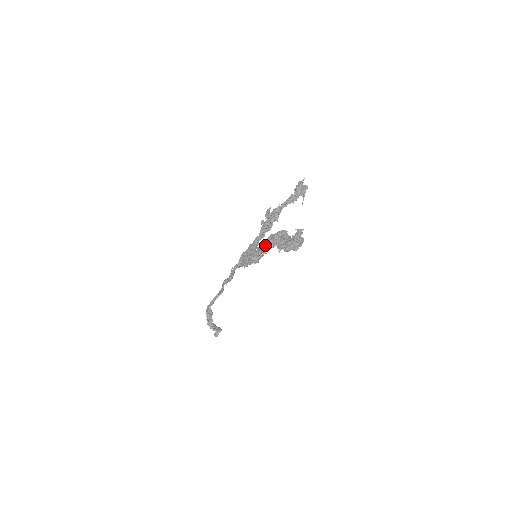
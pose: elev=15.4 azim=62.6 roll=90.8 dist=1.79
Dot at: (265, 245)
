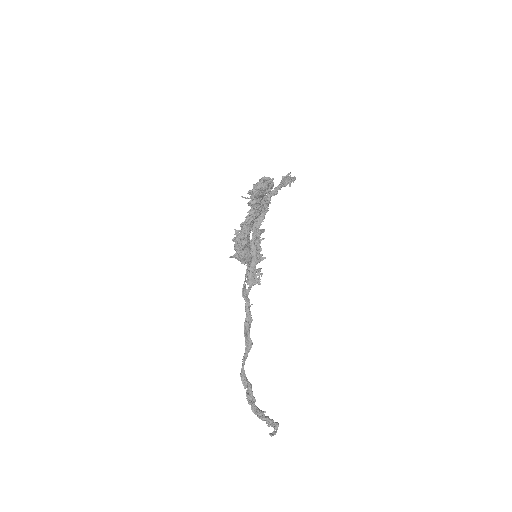
Dot at: occluded
